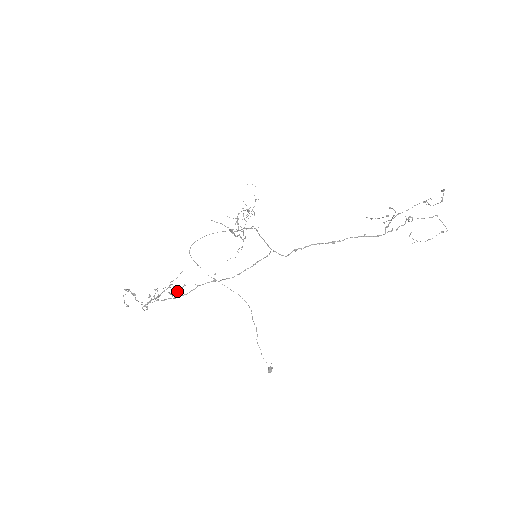
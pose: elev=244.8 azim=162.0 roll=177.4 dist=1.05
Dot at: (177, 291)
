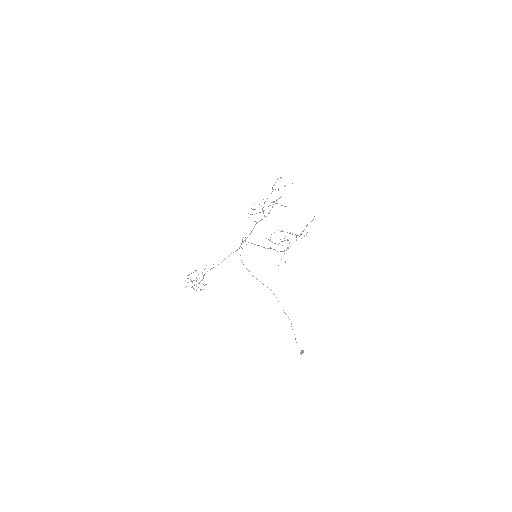
Dot at: occluded
